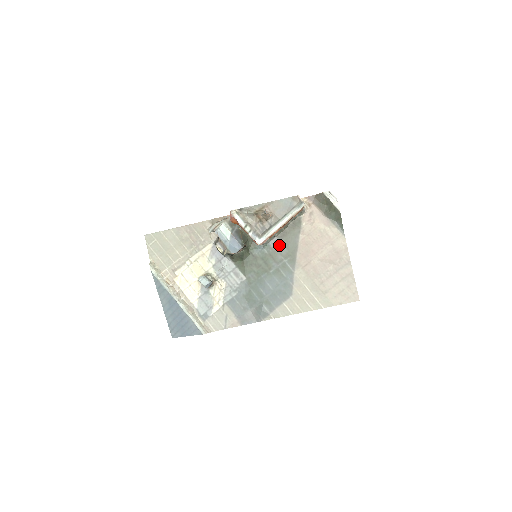
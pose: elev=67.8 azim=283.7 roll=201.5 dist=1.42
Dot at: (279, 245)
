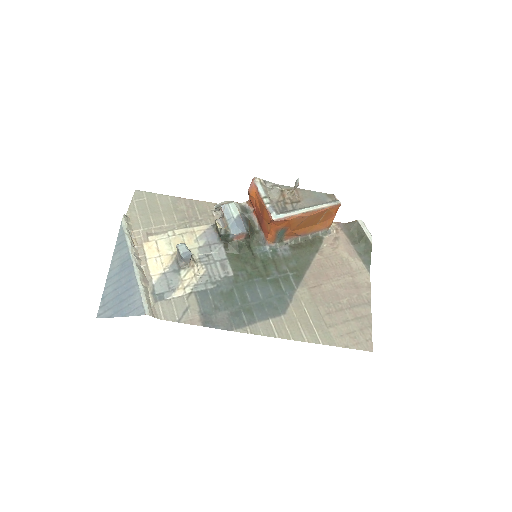
Dot at: (288, 255)
